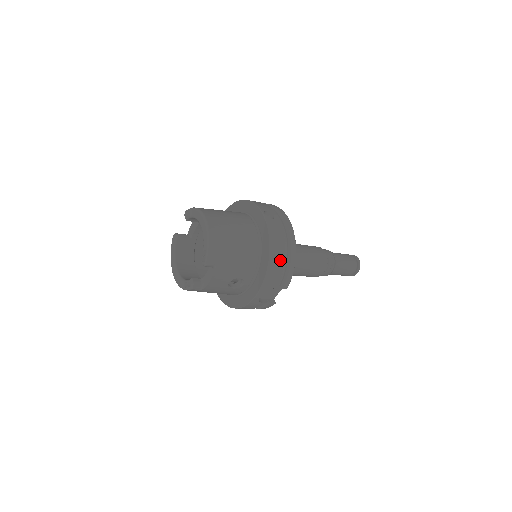
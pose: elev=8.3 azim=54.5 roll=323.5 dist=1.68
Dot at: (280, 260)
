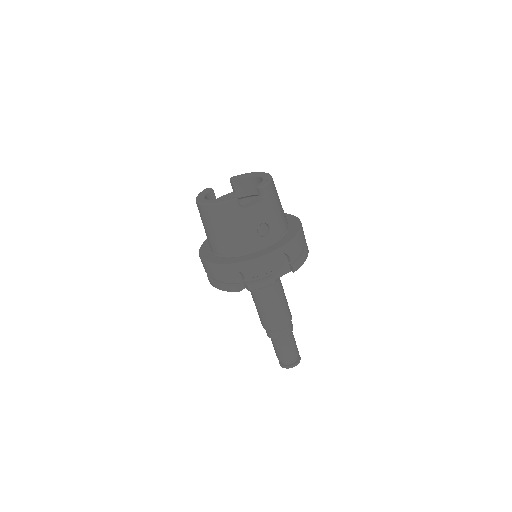
Dot at: (303, 241)
